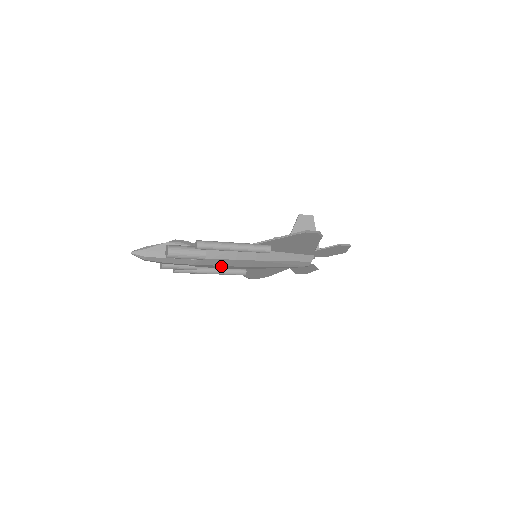
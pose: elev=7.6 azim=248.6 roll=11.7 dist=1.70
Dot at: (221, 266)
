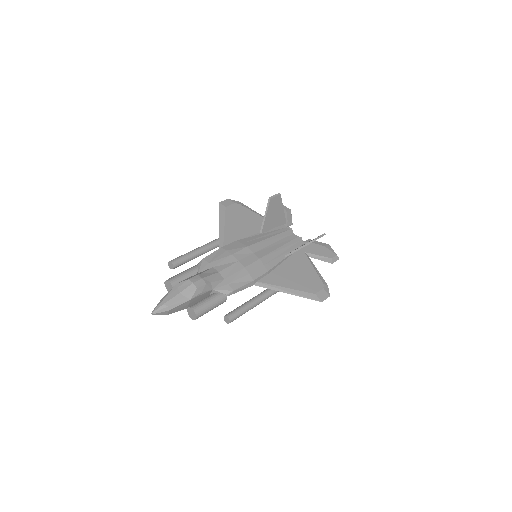
Dot at: occluded
